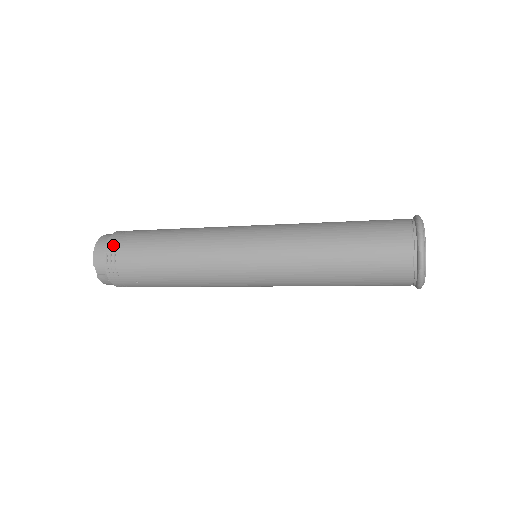
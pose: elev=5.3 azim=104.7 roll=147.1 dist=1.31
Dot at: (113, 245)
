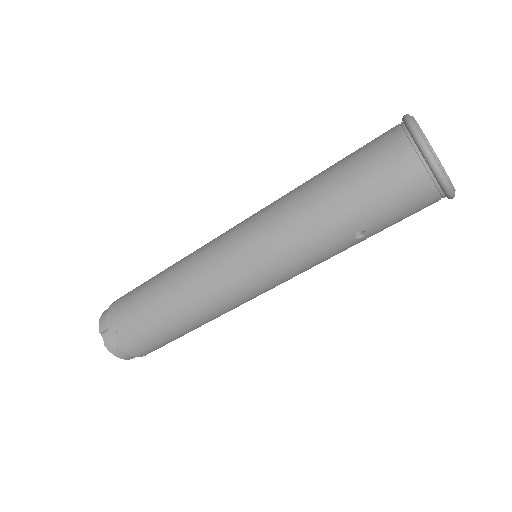
Dot at: (115, 303)
